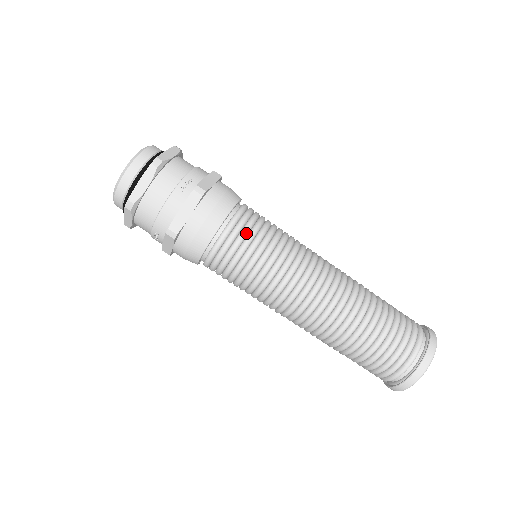
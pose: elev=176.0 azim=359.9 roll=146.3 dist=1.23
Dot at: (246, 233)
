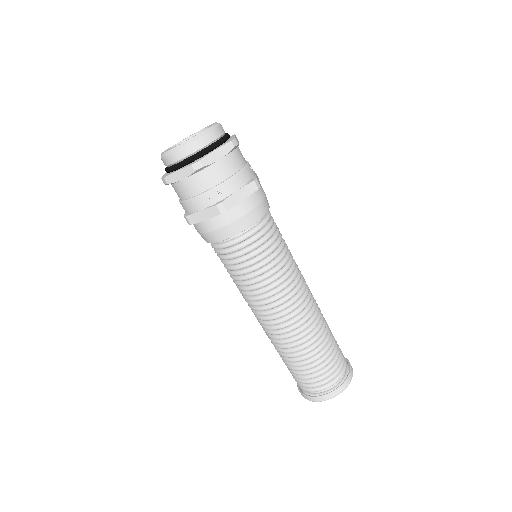
Dot at: (245, 254)
